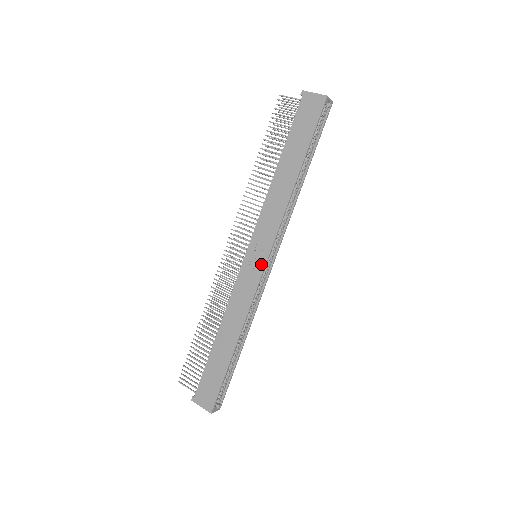
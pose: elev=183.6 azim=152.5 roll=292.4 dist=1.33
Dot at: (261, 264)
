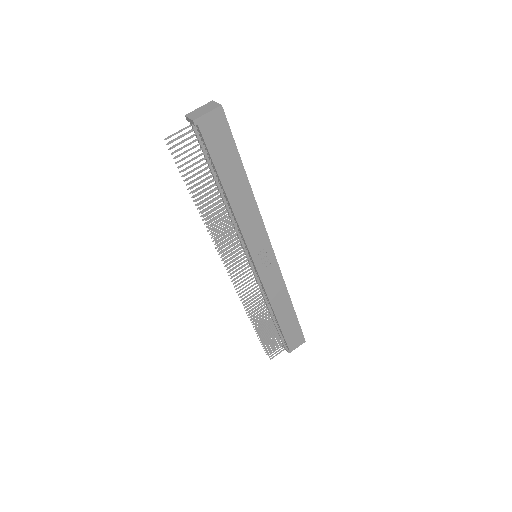
Dot at: (271, 256)
